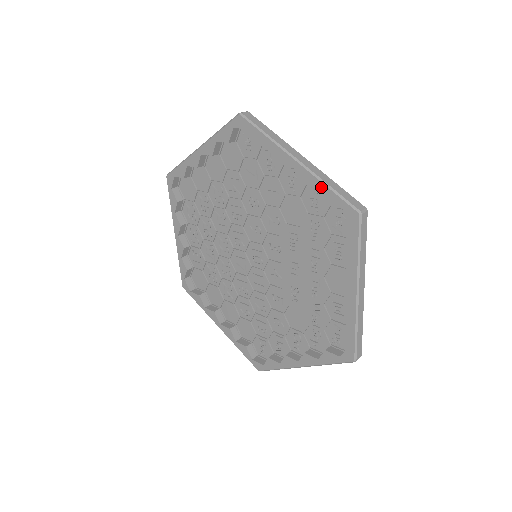
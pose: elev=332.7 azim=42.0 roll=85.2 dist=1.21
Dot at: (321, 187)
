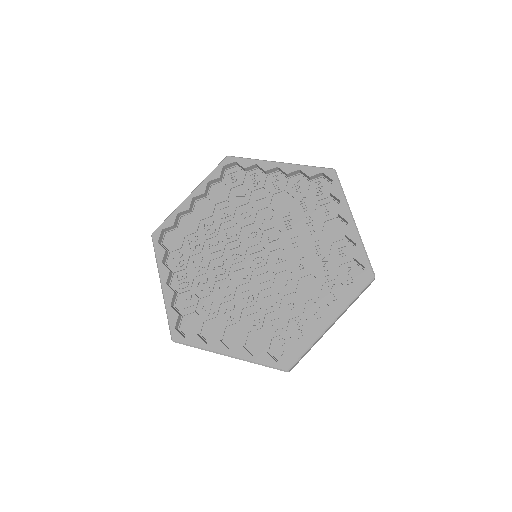
Dot at: (302, 168)
